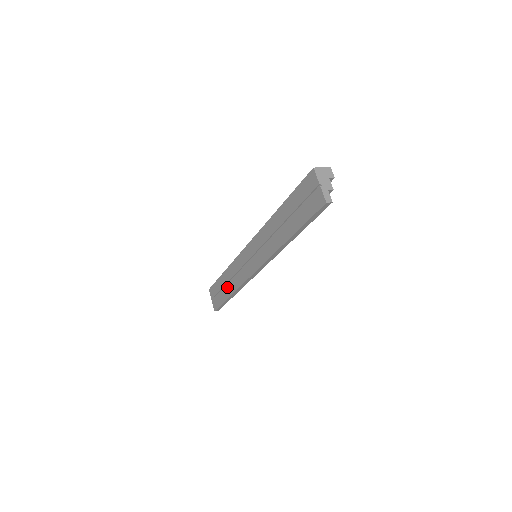
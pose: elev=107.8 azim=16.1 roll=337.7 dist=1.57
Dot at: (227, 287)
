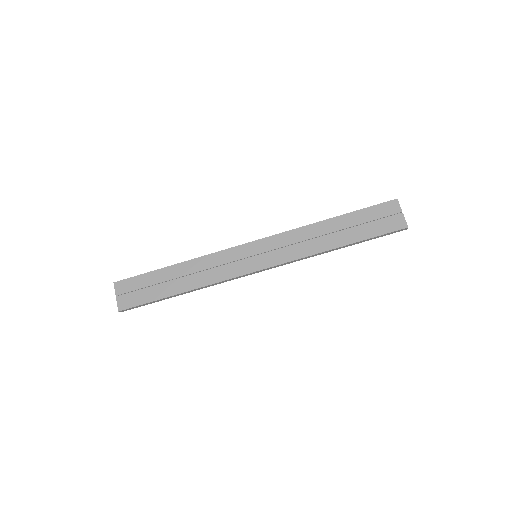
Dot at: (177, 282)
